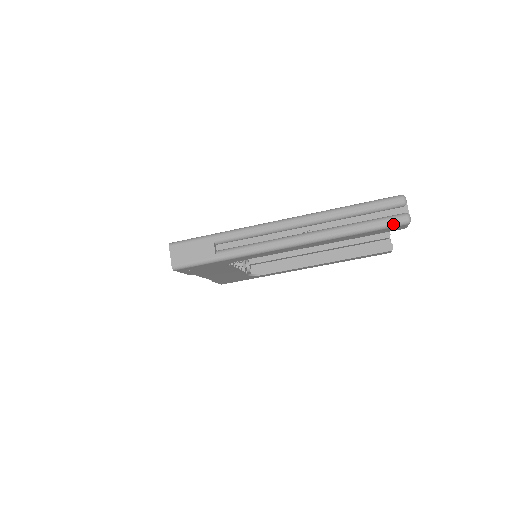
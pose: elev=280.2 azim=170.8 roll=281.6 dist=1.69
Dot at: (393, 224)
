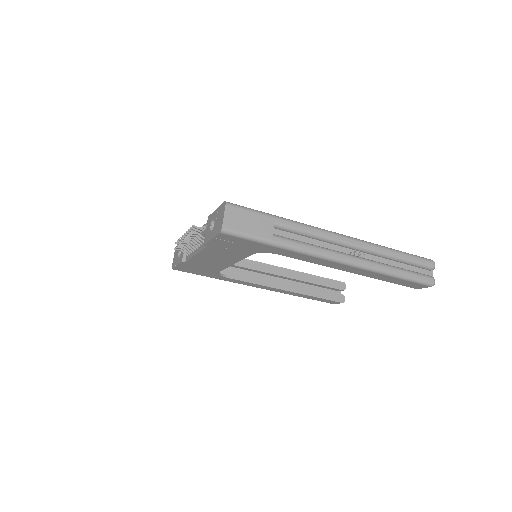
Dot at: (424, 282)
